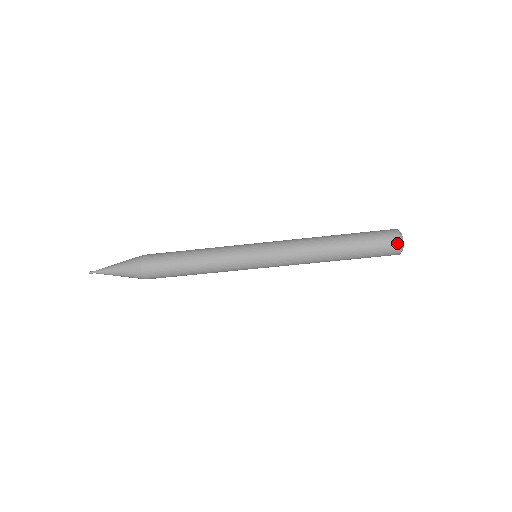
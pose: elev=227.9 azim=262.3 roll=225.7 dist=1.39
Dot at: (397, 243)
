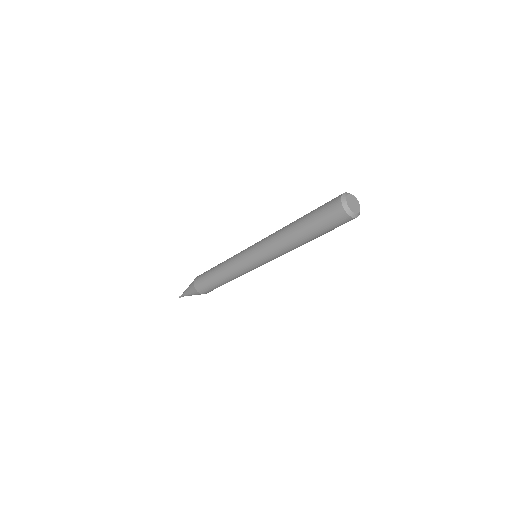
Dot at: (343, 214)
